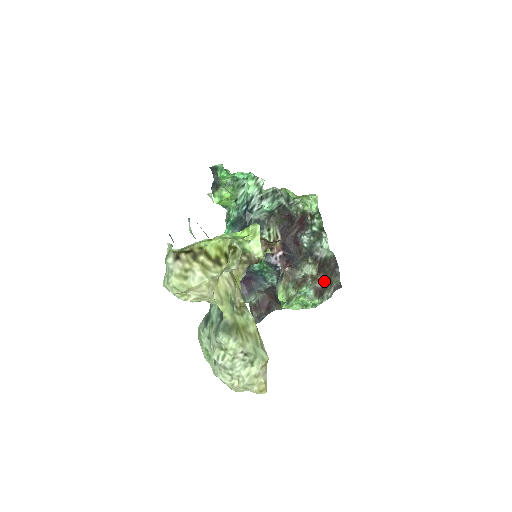
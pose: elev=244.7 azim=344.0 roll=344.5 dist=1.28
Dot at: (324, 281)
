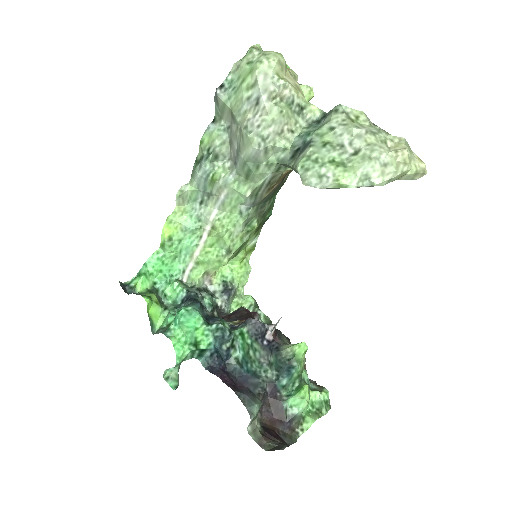
Dot at: occluded
